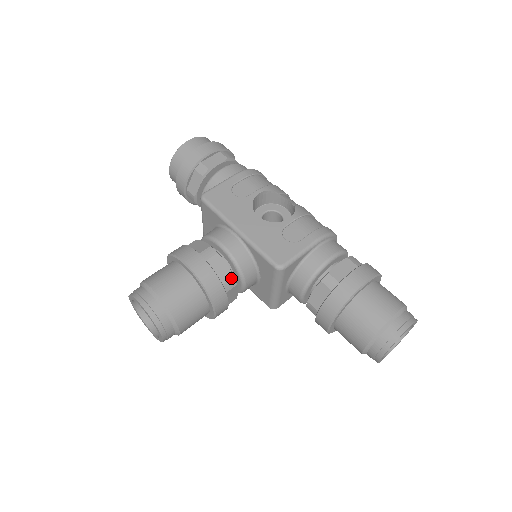
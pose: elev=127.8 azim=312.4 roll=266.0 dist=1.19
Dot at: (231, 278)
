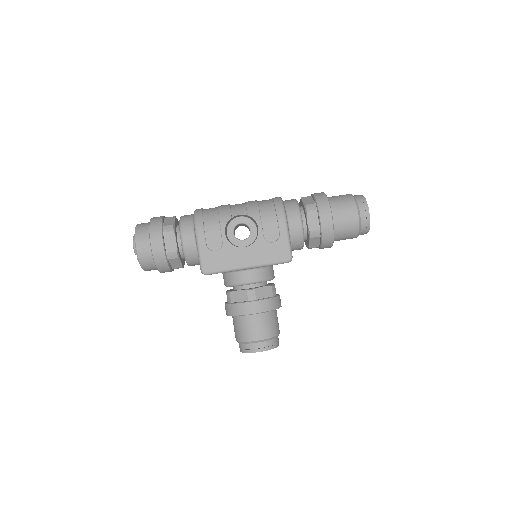
Dot at: (272, 288)
